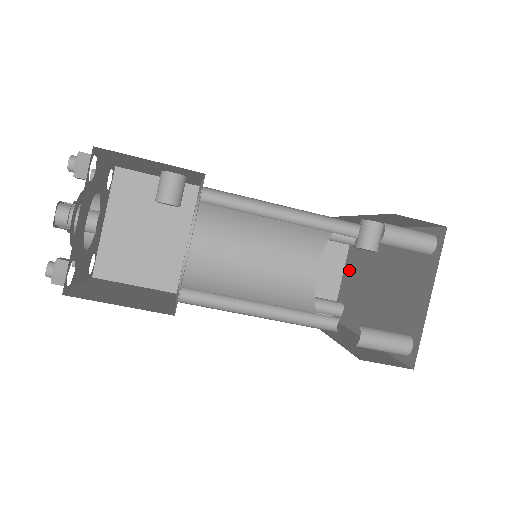
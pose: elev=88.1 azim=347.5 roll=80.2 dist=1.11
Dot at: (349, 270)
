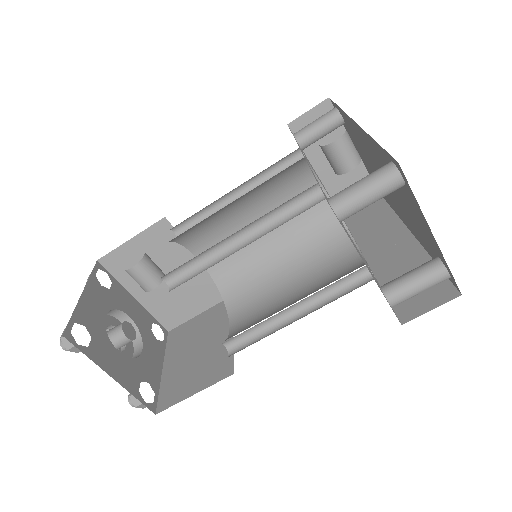
Dot at: (357, 148)
